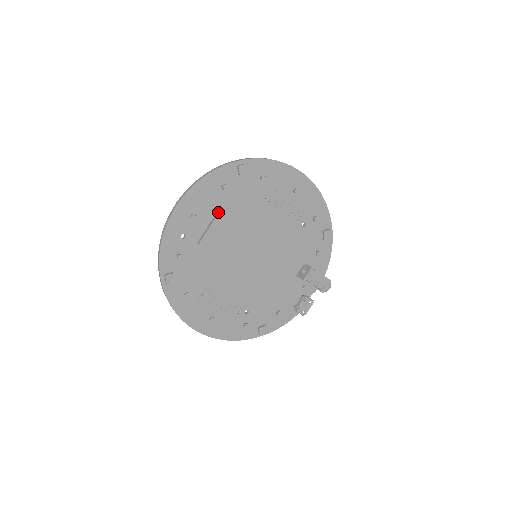
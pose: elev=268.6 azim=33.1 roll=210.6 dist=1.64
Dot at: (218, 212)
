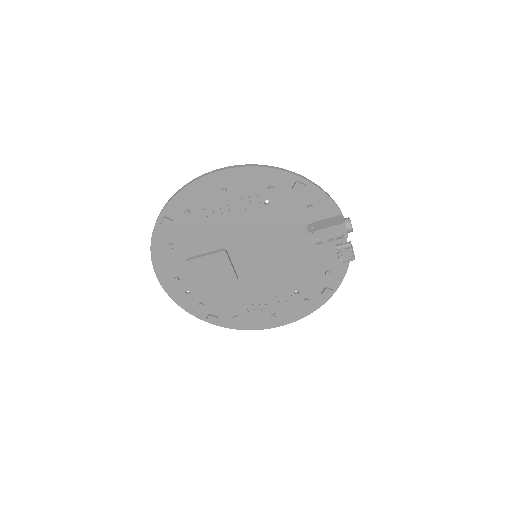
Dot at: (187, 263)
